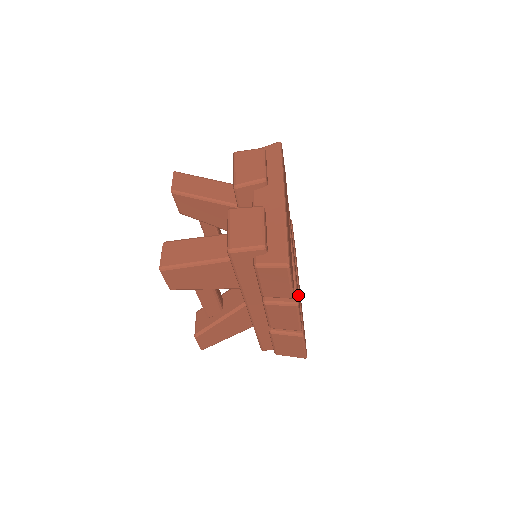
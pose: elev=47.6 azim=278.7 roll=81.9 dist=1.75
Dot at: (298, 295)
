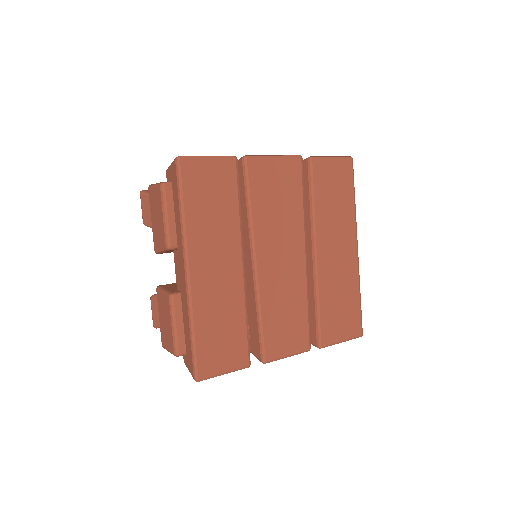
Dot at: (292, 319)
